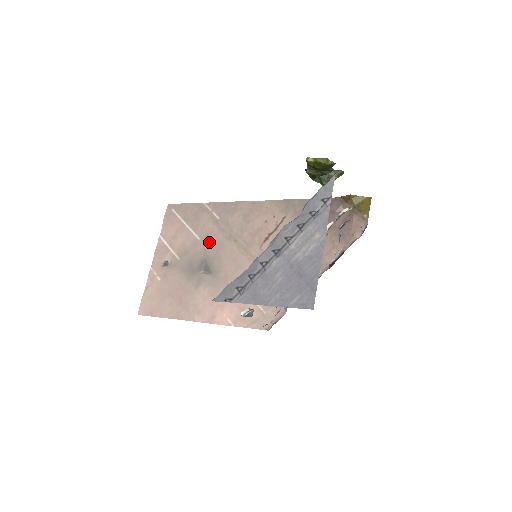
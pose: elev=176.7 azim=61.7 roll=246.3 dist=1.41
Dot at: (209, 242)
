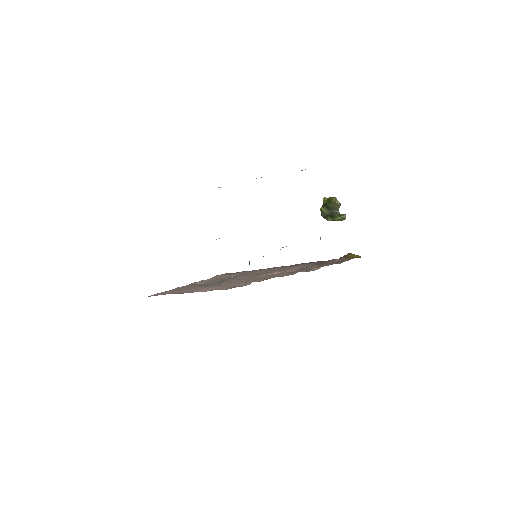
Dot at: (233, 276)
